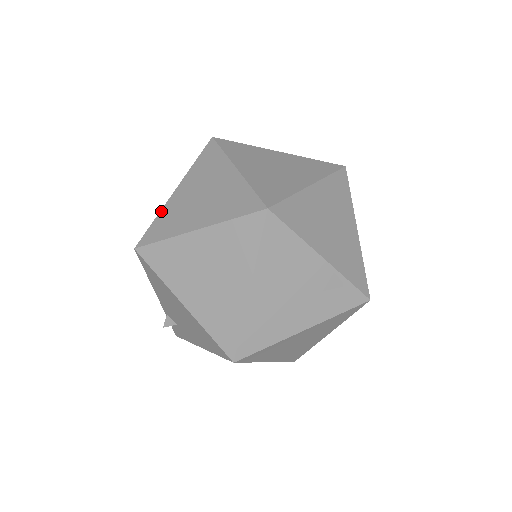
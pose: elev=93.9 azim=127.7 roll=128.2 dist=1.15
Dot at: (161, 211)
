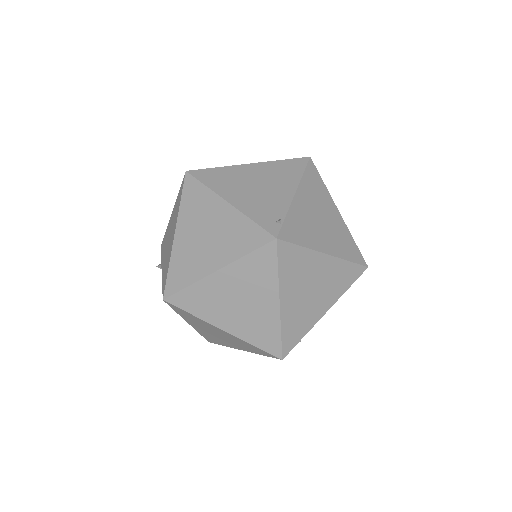
Dot at: (197, 284)
